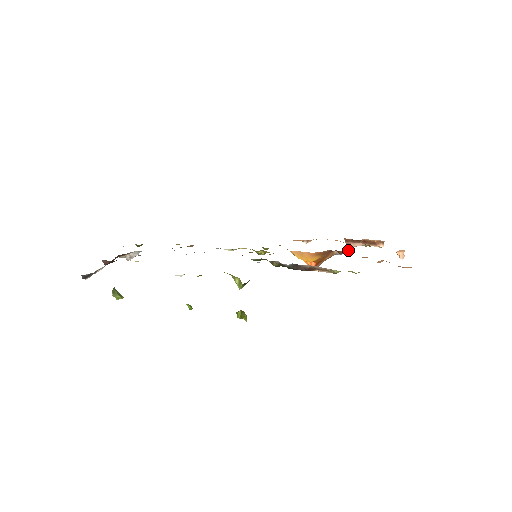
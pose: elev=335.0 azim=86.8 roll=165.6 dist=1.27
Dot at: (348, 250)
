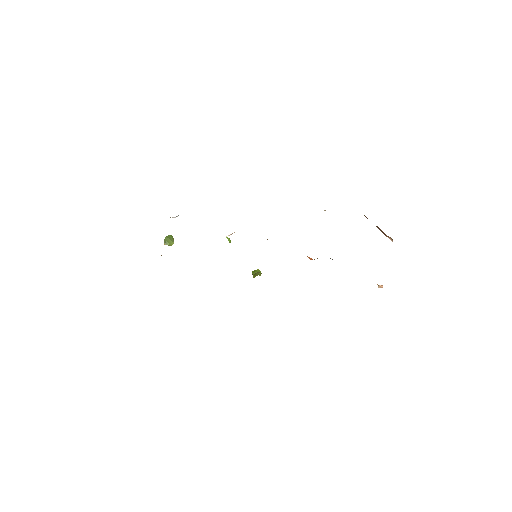
Dot at: occluded
